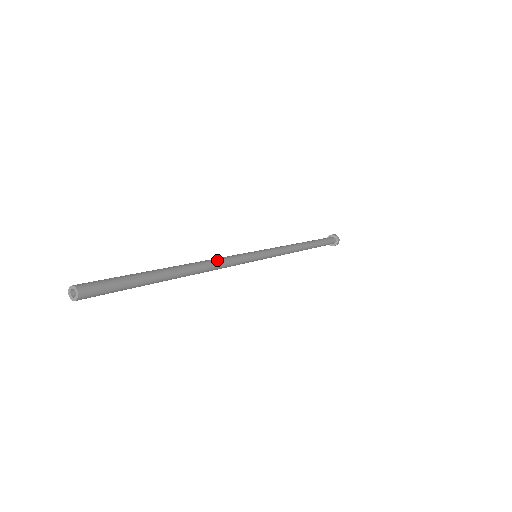
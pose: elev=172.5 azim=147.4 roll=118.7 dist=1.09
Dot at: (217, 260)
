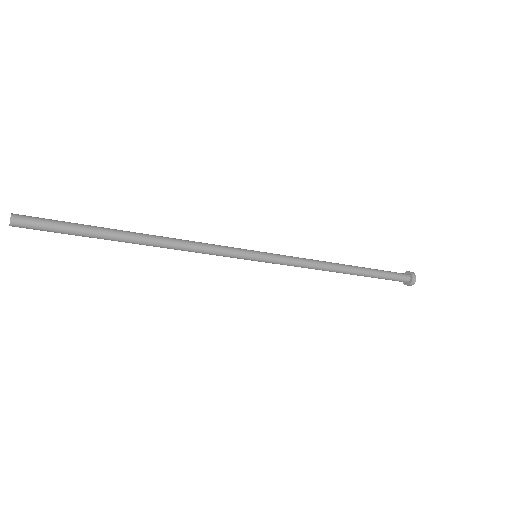
Dot at: (189, 241)
